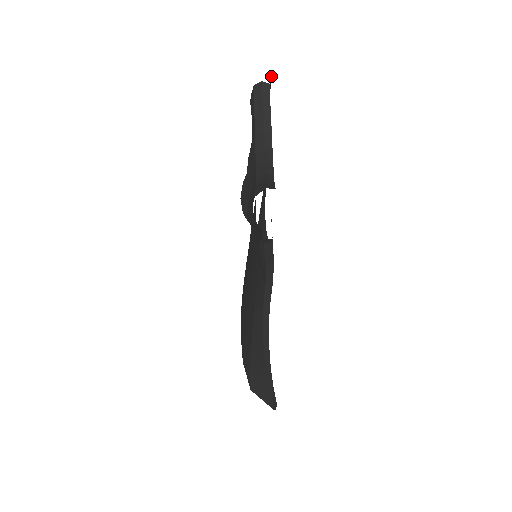
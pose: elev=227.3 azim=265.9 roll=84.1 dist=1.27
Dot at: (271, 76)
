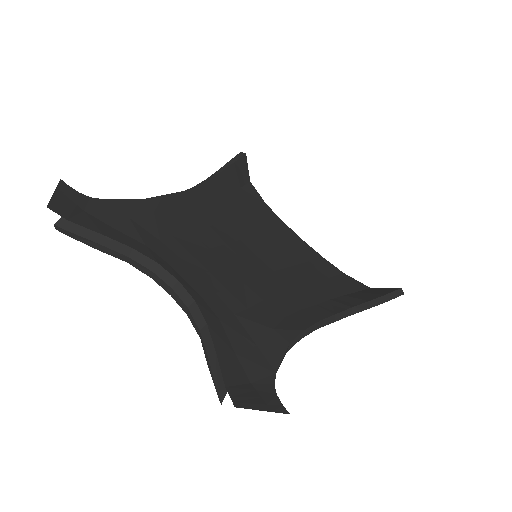
Dot at: (48, 203)
